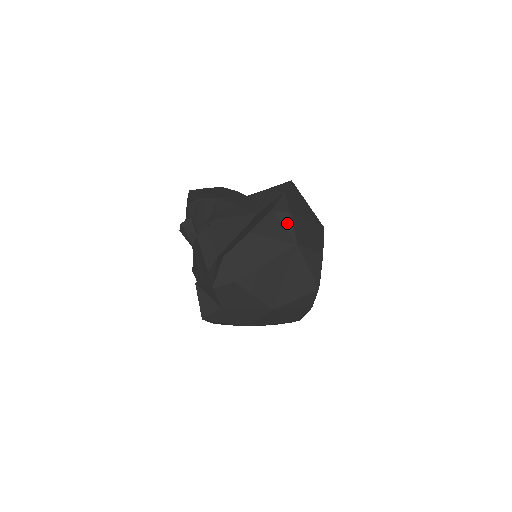
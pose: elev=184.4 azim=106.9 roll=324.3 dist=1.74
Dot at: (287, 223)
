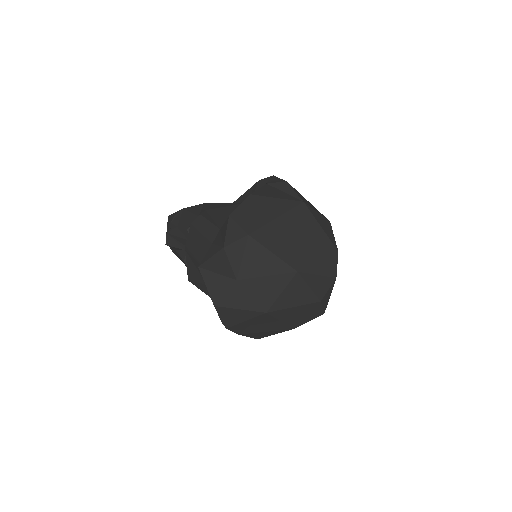
Dot at: (286, 189)
